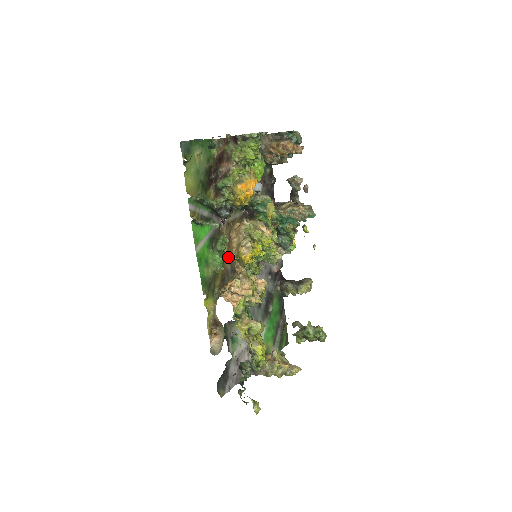
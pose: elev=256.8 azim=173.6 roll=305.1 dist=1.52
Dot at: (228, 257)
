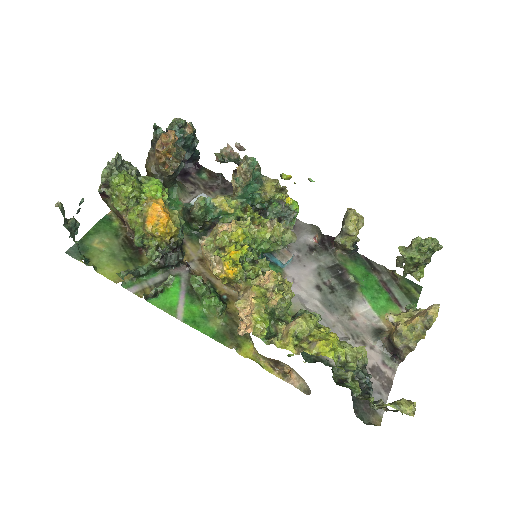
Dot at: (230, 287)
